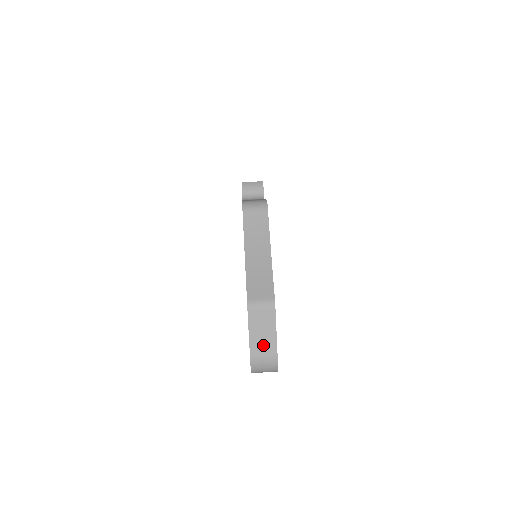
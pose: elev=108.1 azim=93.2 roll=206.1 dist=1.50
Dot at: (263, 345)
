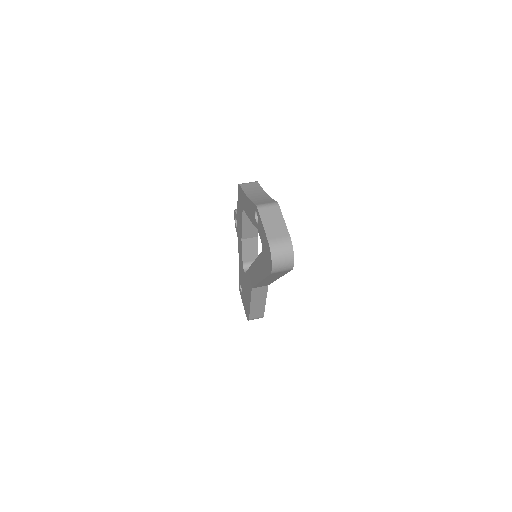
Dot at: (276, 230)
